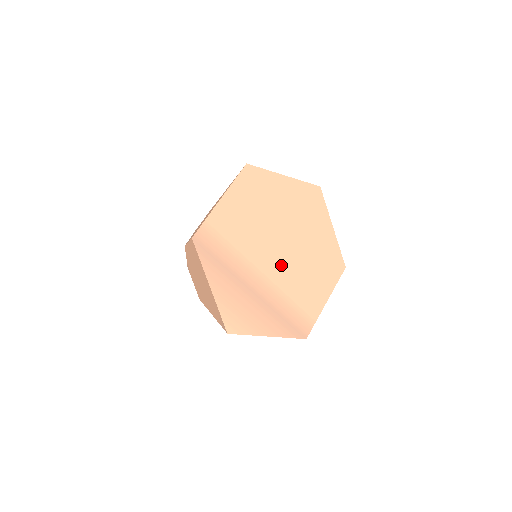
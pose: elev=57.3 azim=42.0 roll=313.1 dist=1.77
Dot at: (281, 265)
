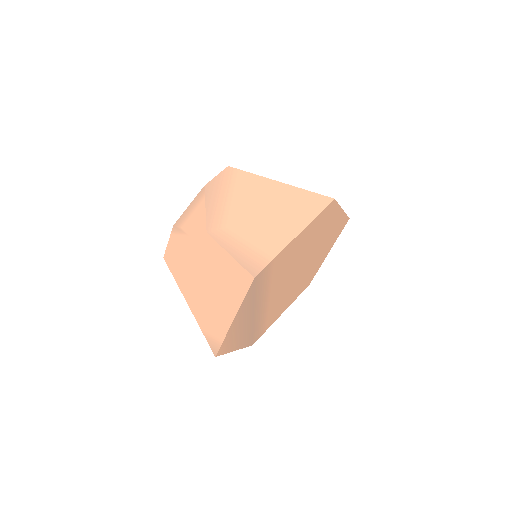
Dot at: (283, 290)
